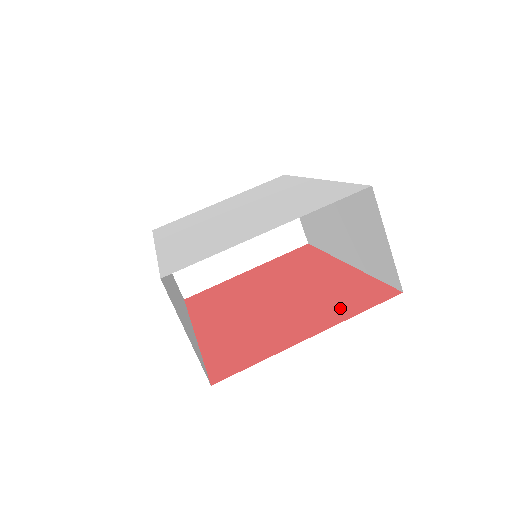
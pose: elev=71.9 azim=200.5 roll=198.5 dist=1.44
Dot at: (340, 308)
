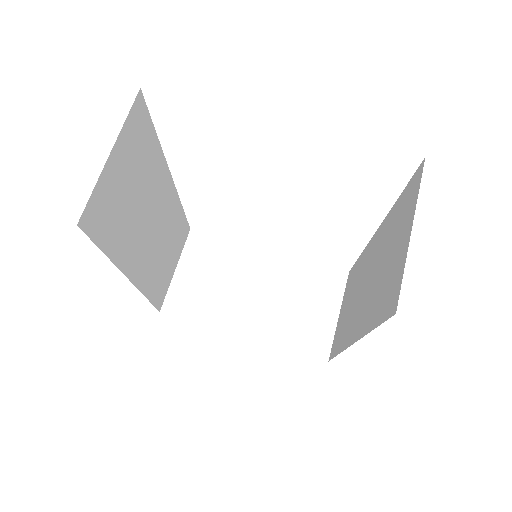
Dot at: occluded
